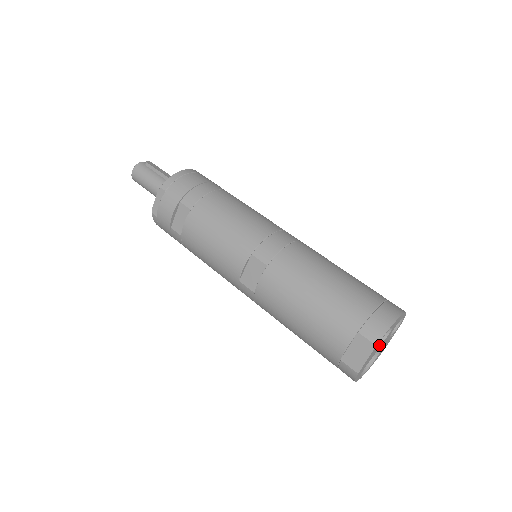
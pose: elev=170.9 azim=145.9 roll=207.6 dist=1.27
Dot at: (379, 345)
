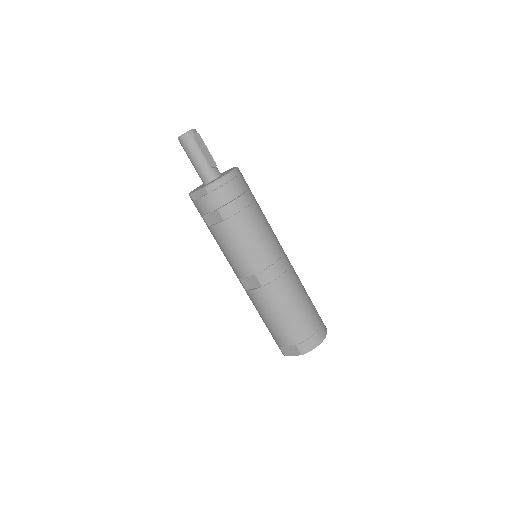
Dot at: occluded
